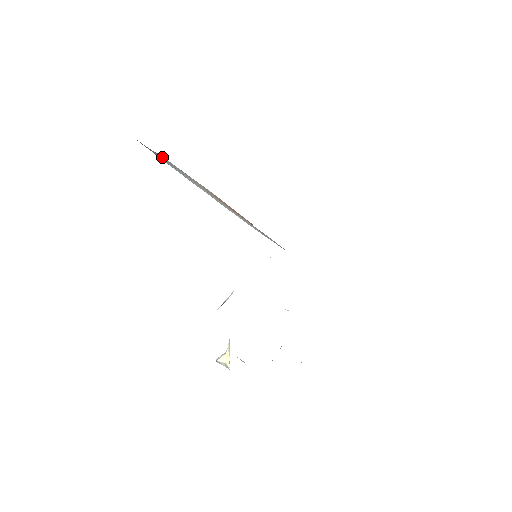
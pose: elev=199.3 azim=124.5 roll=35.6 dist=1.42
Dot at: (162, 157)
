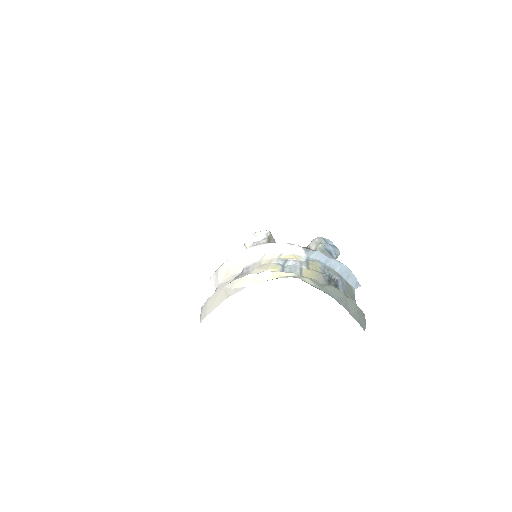
Dot at: occluded
